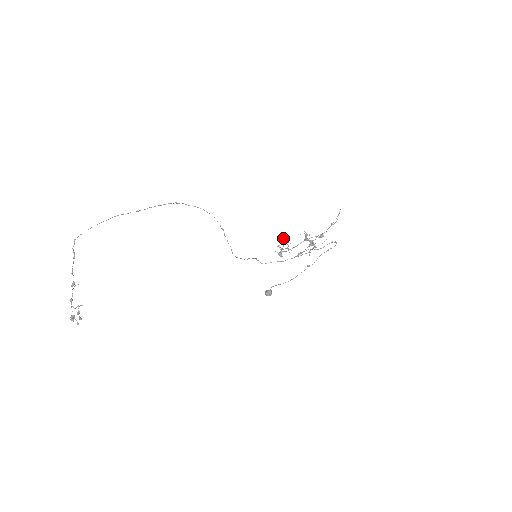
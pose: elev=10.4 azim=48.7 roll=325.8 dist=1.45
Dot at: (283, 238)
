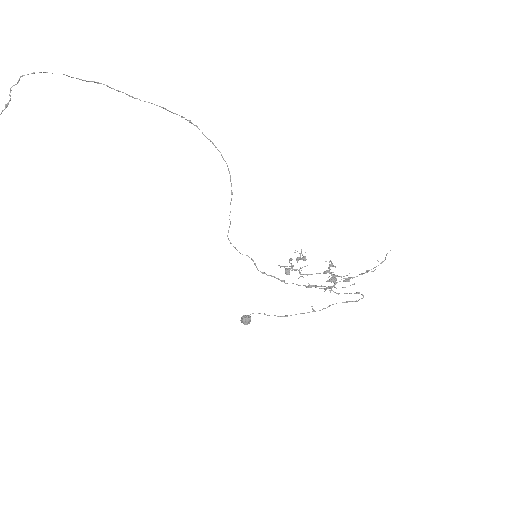
Dot at: occluded
